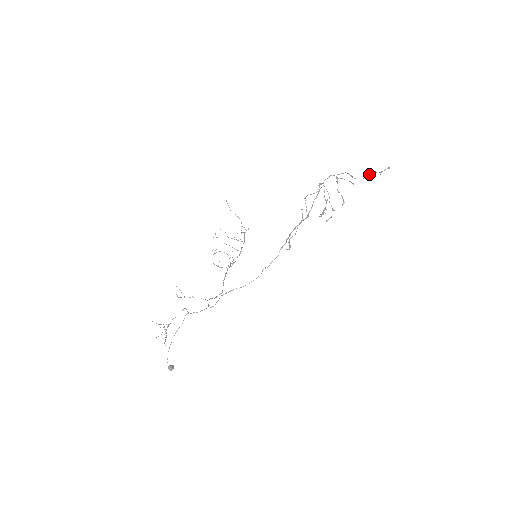
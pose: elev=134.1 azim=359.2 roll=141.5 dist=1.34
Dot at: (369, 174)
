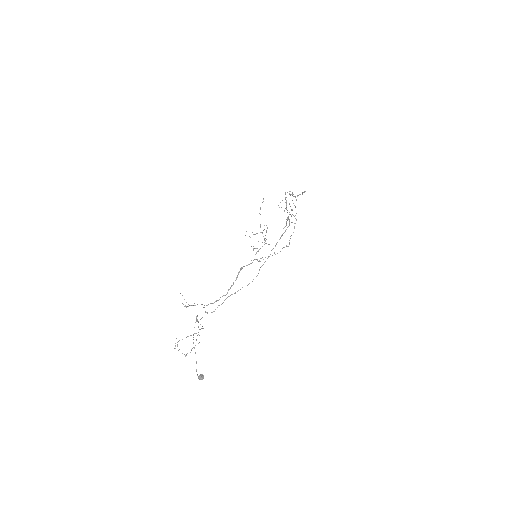
Dot at: occluded
